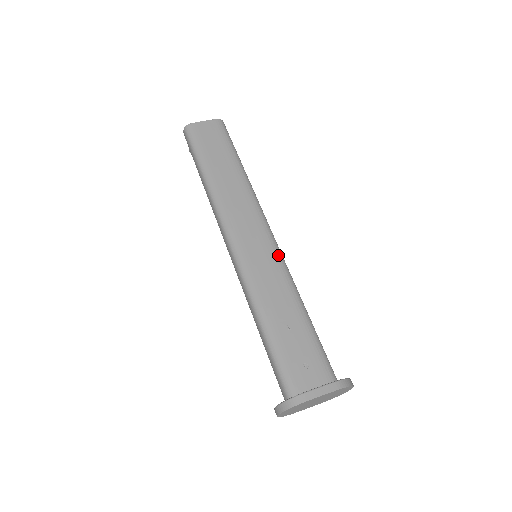
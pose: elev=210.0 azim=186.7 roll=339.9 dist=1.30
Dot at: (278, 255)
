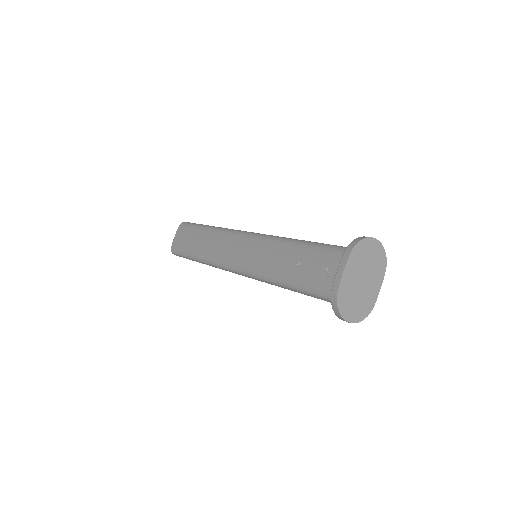
Dot at: (260, 238)
